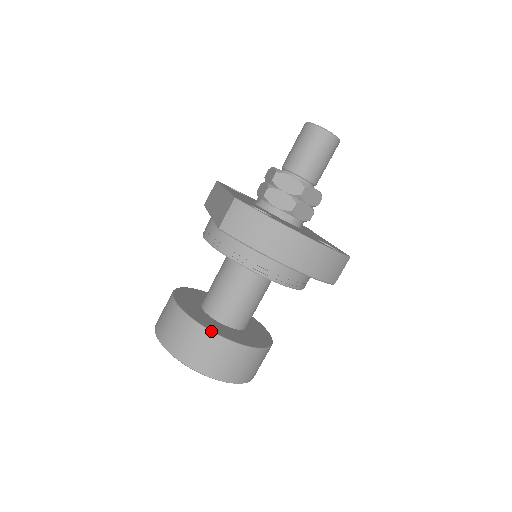
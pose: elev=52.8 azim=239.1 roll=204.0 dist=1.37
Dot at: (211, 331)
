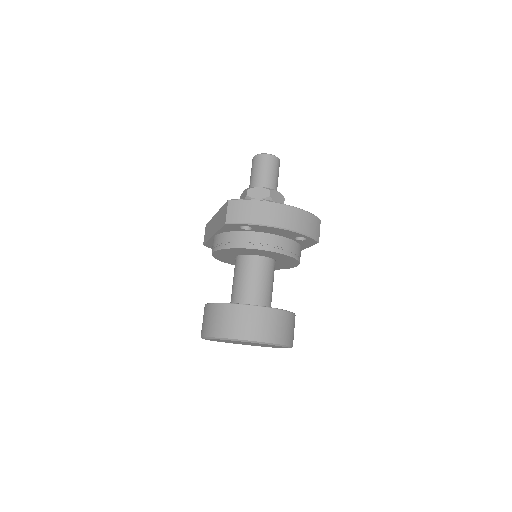
Dot at: (247, 304)
